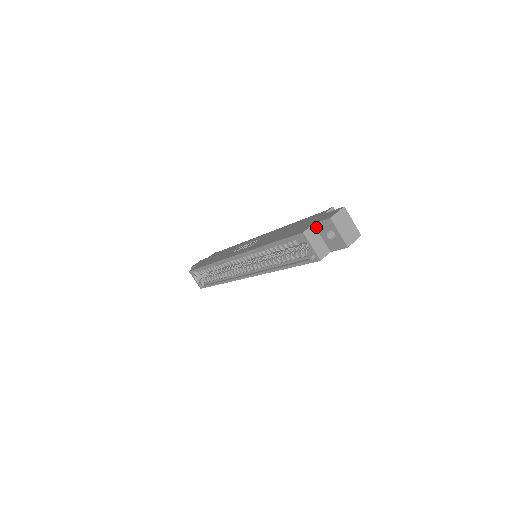
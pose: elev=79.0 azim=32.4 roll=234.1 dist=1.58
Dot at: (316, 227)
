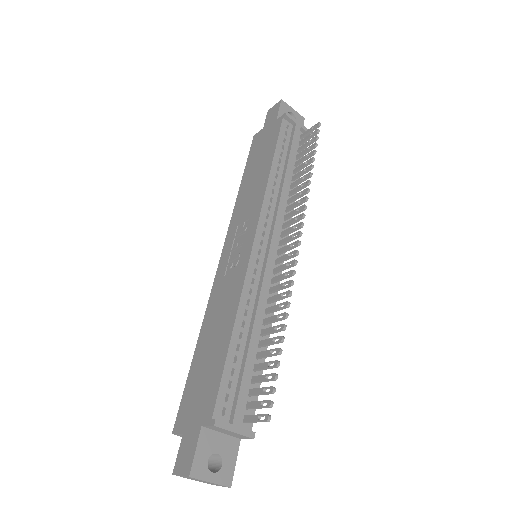
Dot at: occluded
